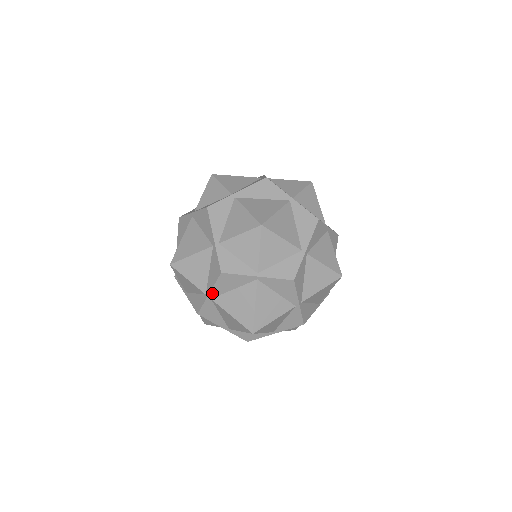
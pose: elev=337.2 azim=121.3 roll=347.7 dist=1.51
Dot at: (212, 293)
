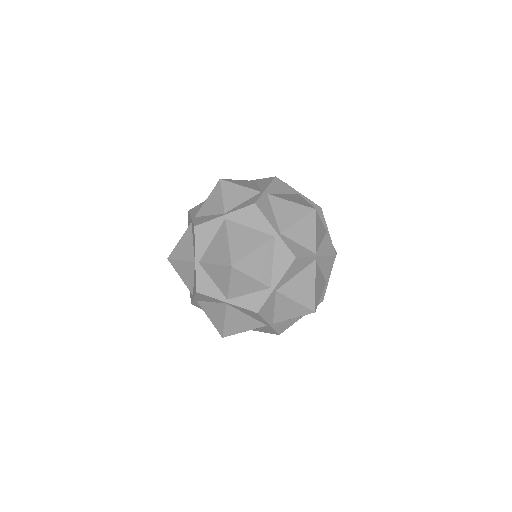
Dot at: (279, 283)
